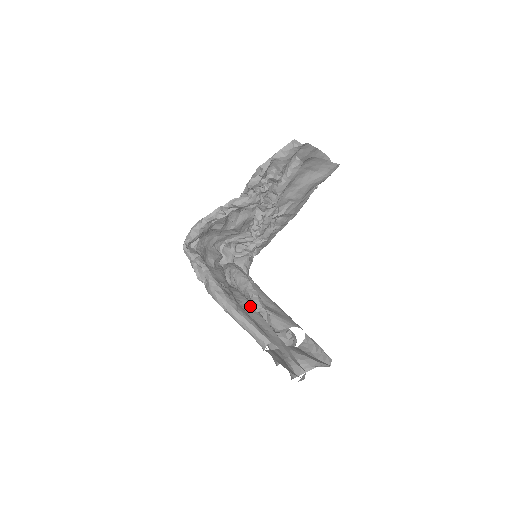
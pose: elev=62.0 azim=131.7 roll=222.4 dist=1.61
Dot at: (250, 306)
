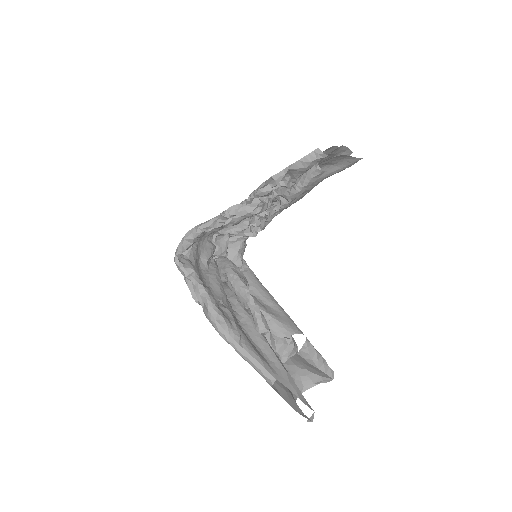
Dot at: (252, 324)
